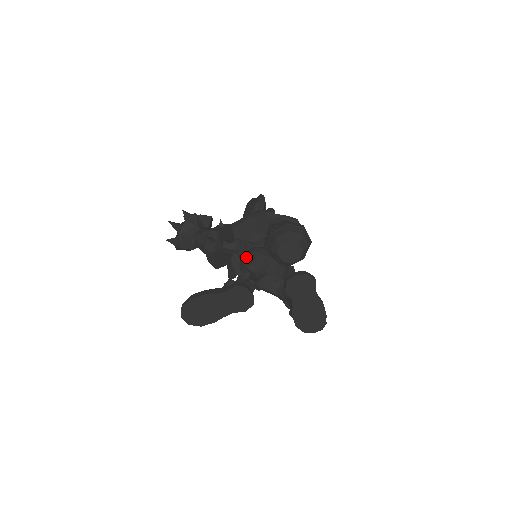
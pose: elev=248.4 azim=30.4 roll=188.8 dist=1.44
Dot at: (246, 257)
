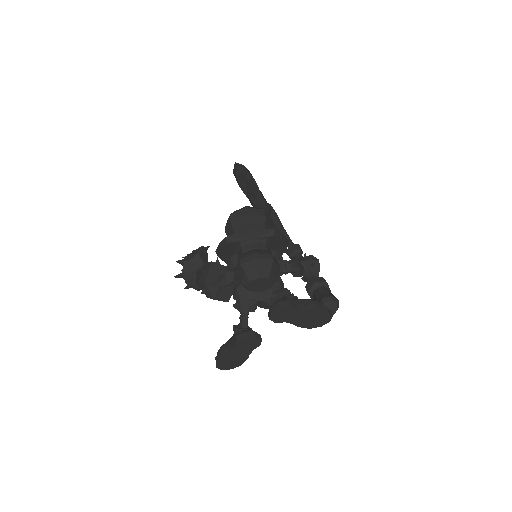
Dot at: occluded
